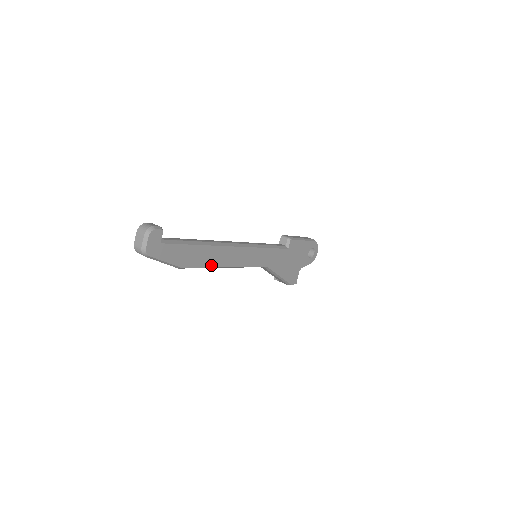
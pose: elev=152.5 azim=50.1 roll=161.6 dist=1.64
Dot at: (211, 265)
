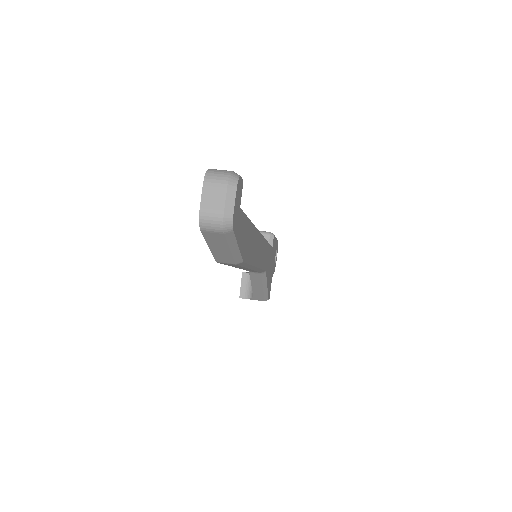
Dot at: (252, 261)
